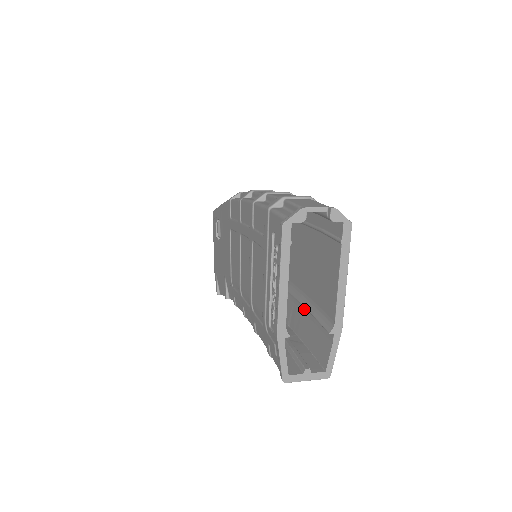
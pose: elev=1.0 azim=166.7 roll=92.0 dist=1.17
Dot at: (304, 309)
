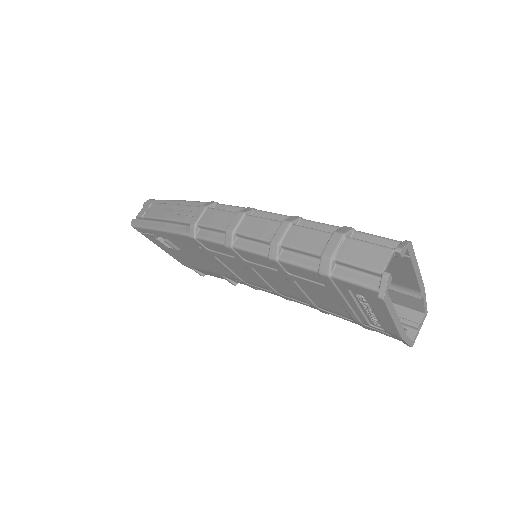
Dot at: occluded
